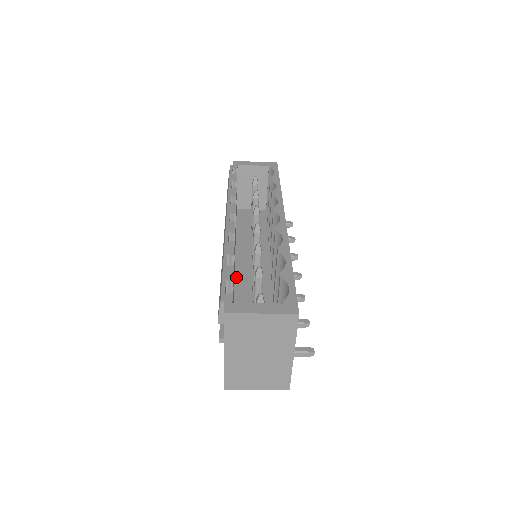
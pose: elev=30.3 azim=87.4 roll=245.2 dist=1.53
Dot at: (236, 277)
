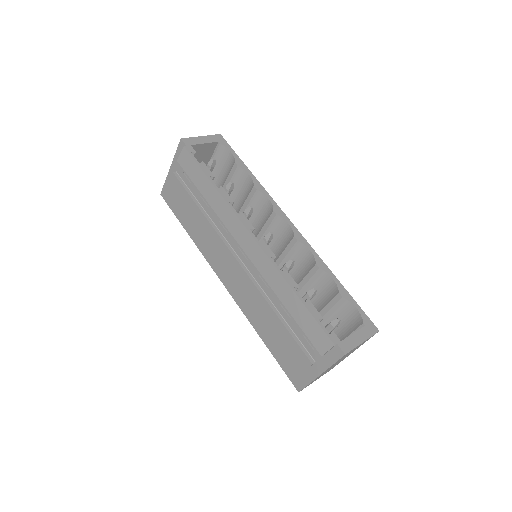
Dot at: occluded
